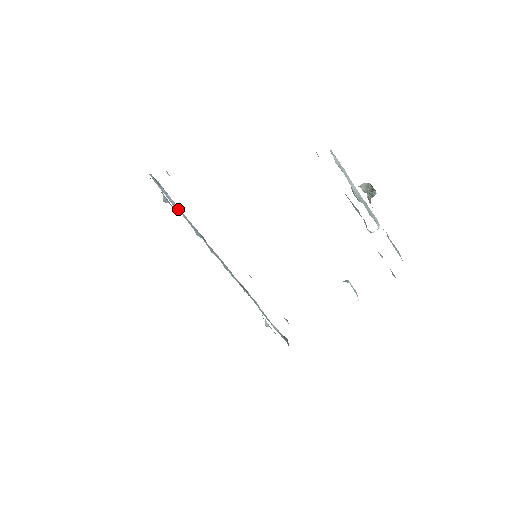
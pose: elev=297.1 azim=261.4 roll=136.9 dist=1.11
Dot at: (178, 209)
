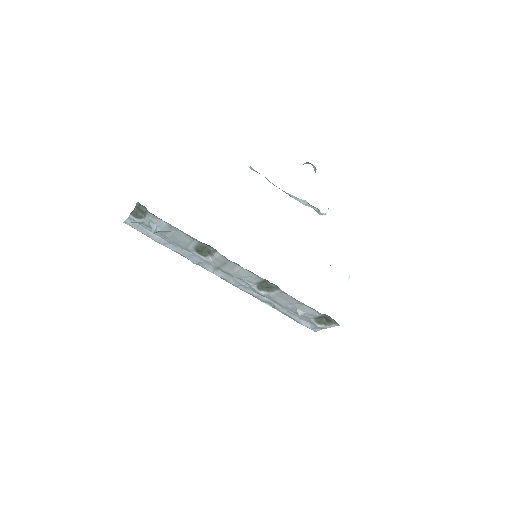
Dot at: (165, 244)
